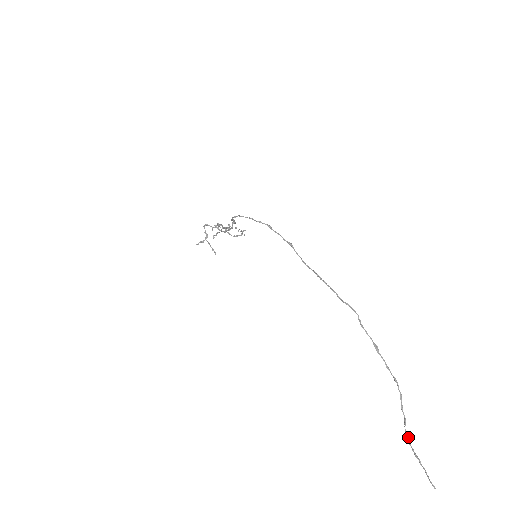
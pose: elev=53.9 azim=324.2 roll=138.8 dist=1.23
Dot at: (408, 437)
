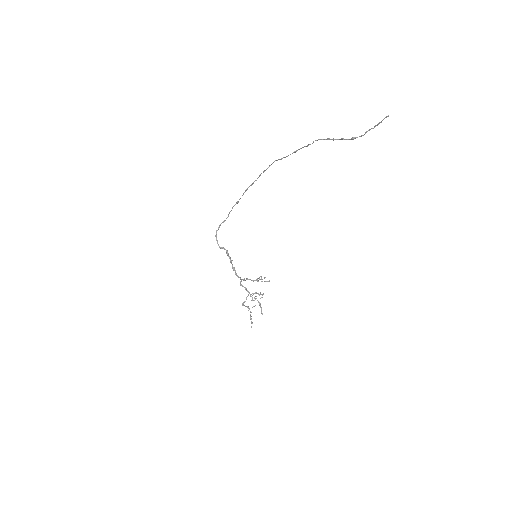
Dot at: (351, 138)
